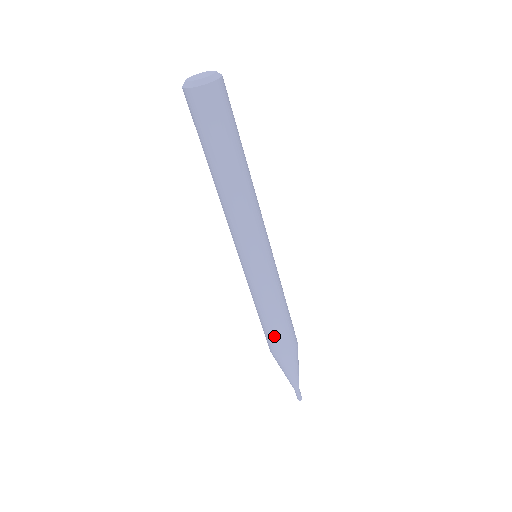
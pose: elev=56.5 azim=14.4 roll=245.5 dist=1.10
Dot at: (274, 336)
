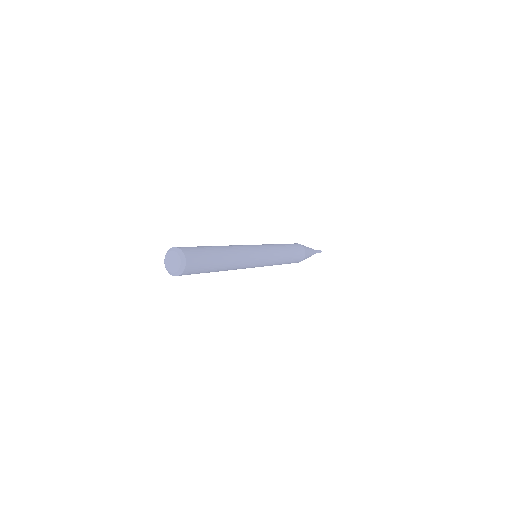
Dot at: occluded
